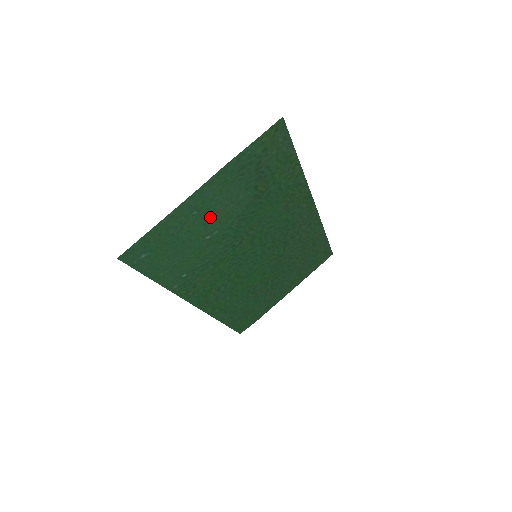
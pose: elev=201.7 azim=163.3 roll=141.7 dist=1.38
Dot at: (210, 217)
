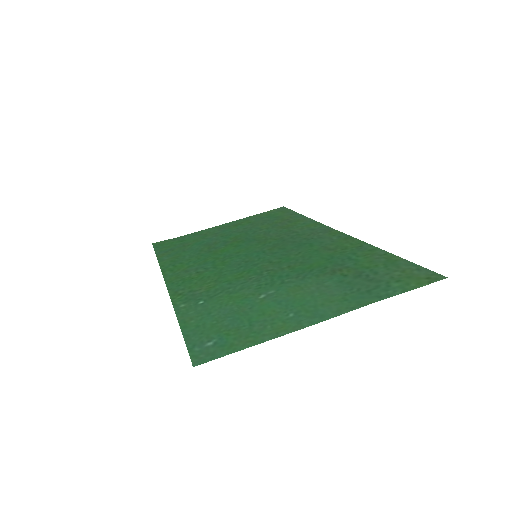
Dot at: (290, 300)
